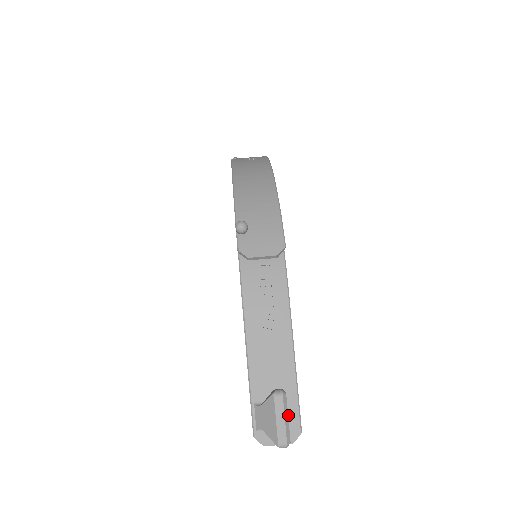
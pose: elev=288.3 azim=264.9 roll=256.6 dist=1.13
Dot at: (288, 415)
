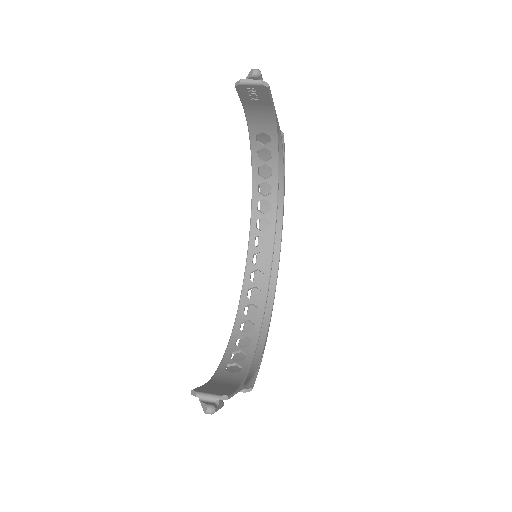
Dot at: (262, 90)
